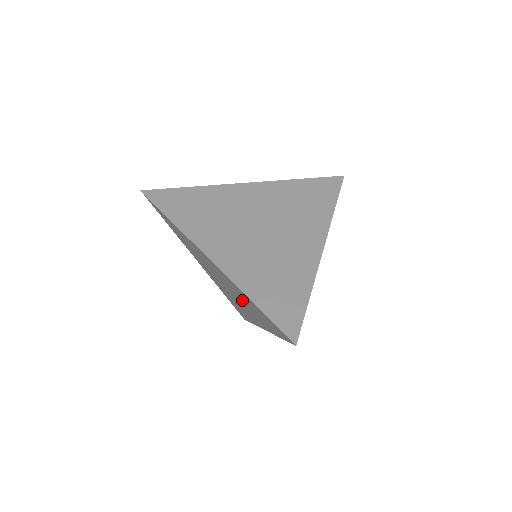
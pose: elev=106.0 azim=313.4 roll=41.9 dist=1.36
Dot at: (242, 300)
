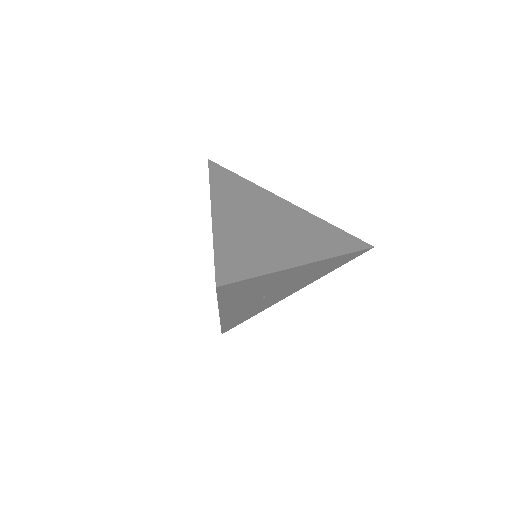
Dot at: occluded
